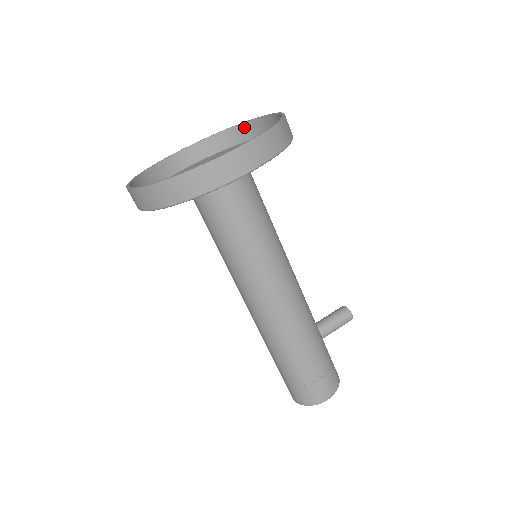
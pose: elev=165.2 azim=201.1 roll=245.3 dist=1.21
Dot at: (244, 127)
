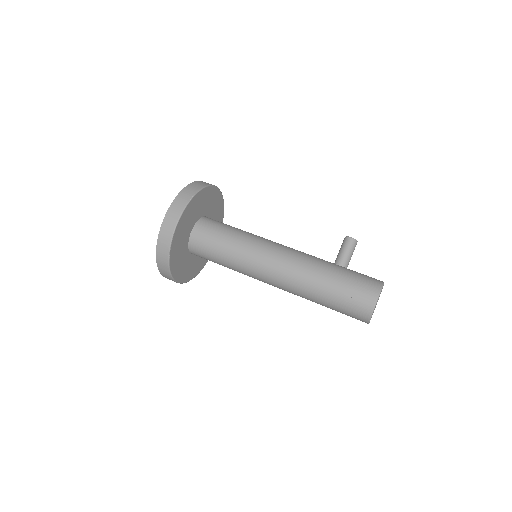
Dot at: occluded
